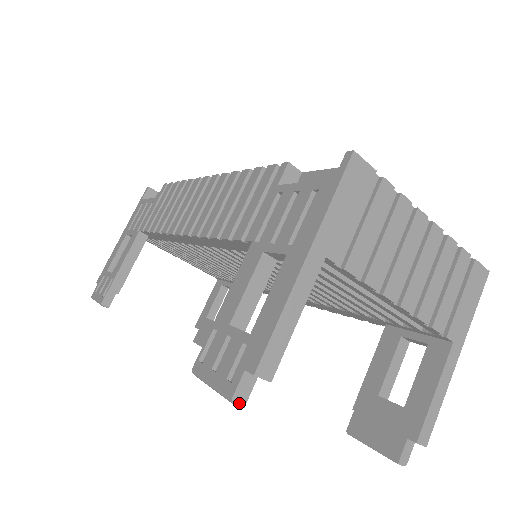
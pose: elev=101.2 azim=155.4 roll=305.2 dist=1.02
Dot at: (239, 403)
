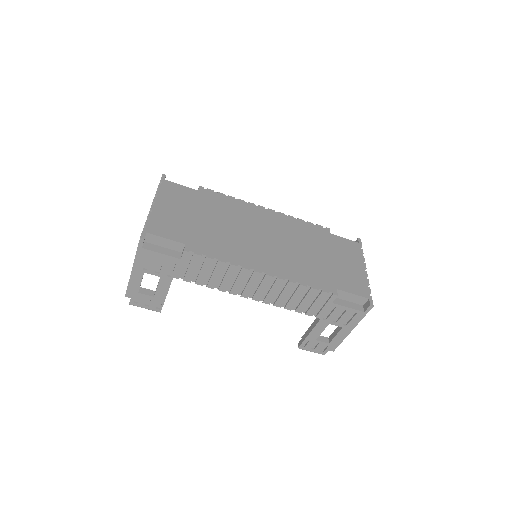
Dot at: (324, 353)
